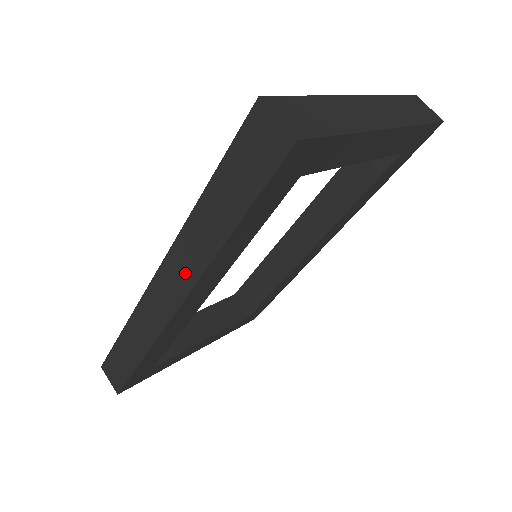
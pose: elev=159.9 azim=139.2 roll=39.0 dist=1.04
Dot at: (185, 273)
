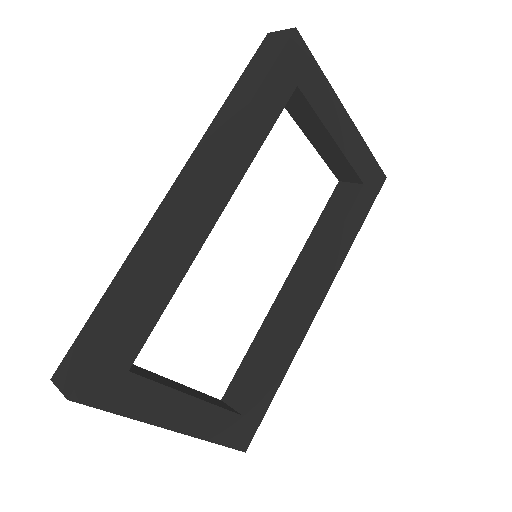
Dot at: (205, 160)
